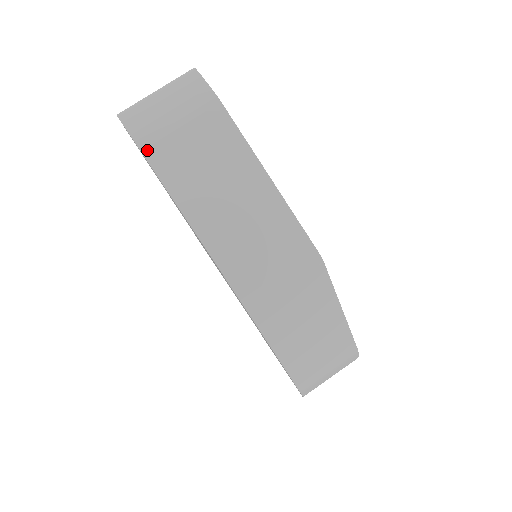
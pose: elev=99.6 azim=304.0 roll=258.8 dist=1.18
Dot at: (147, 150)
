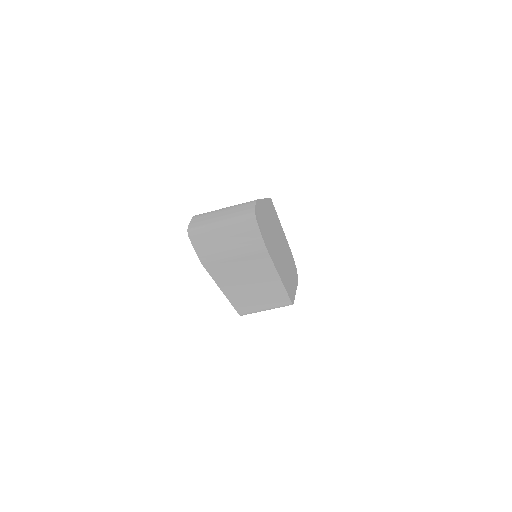
Dot at: (206, 264)
